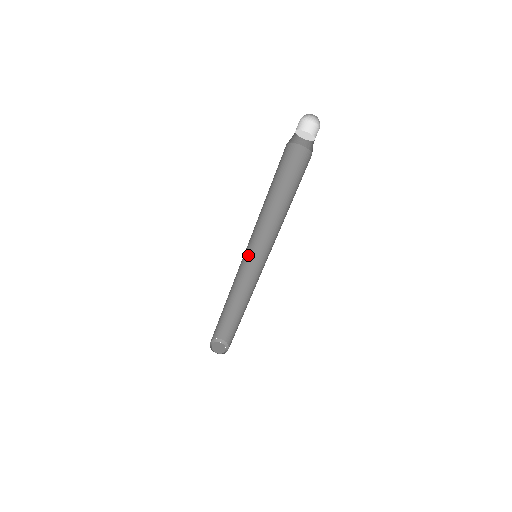
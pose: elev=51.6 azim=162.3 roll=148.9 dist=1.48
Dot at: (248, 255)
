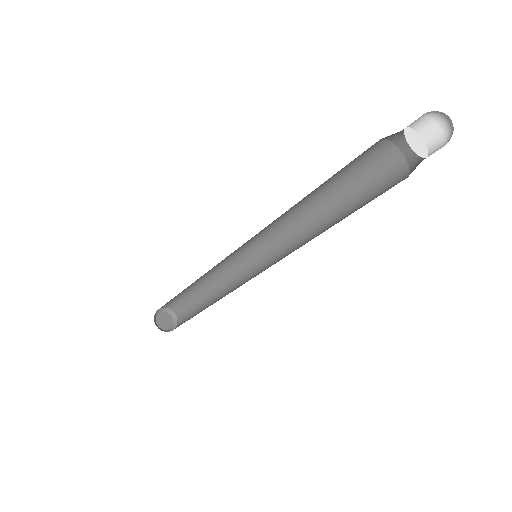
Dot at: occluded
